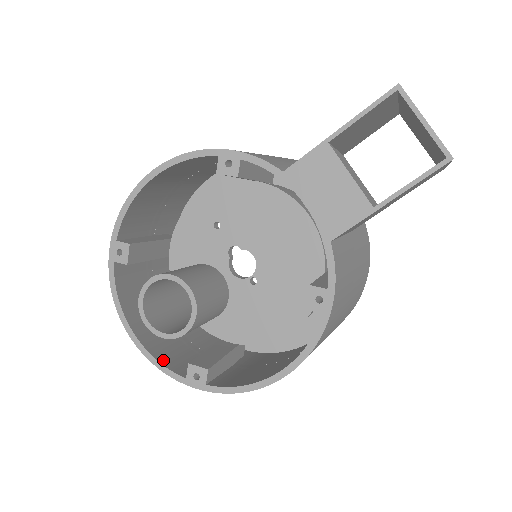
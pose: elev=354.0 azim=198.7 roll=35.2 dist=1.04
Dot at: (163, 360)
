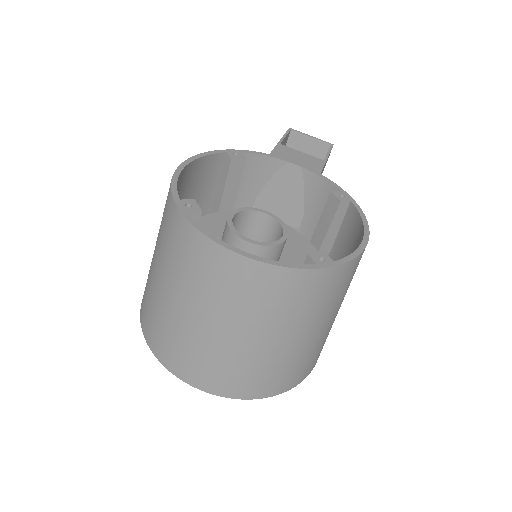
Dot at: (283, 269)
